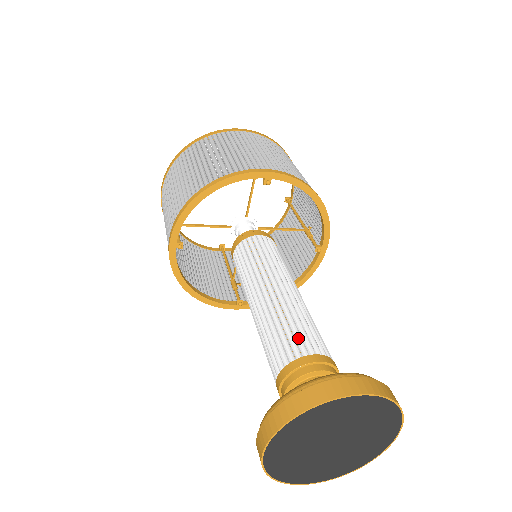
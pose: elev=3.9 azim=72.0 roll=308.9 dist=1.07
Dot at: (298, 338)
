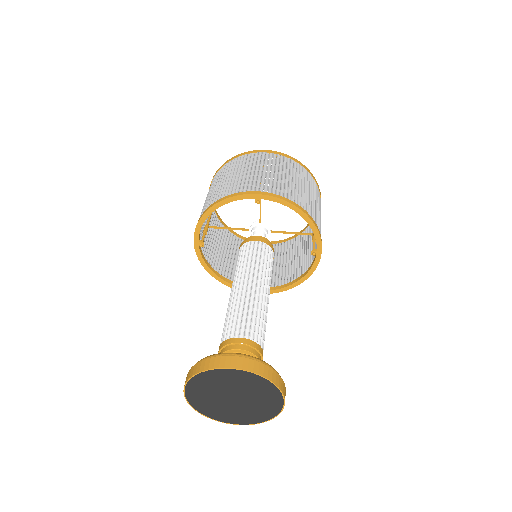
Dot at: (237, 324)
